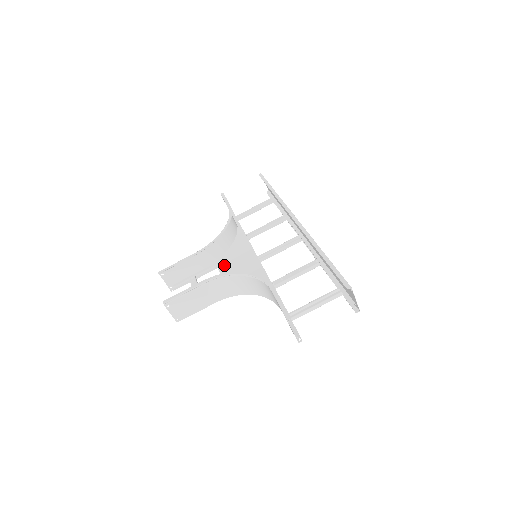
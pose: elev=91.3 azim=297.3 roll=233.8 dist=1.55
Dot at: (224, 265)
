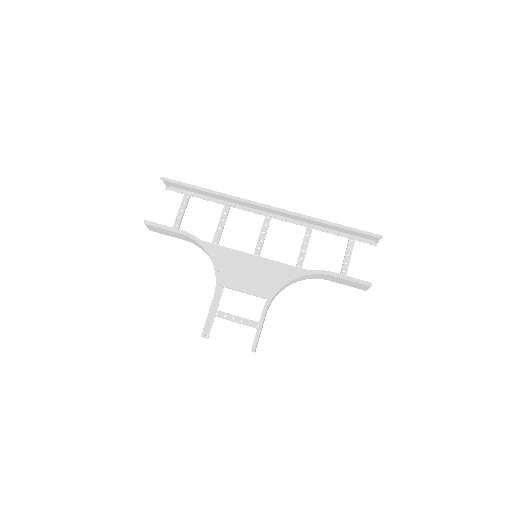
Dot at: (233, 282)
